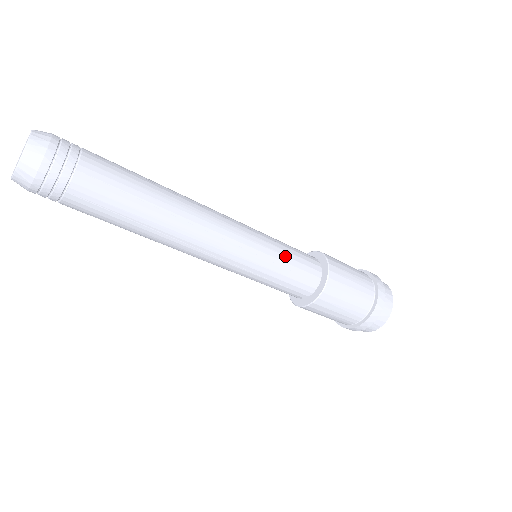
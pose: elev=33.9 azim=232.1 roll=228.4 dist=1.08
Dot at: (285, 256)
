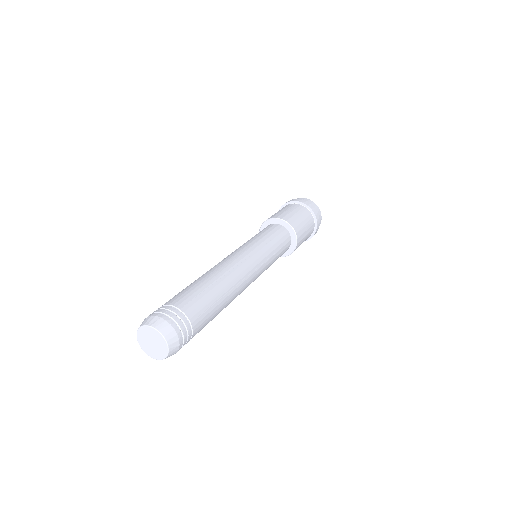
Dot at: occluded
